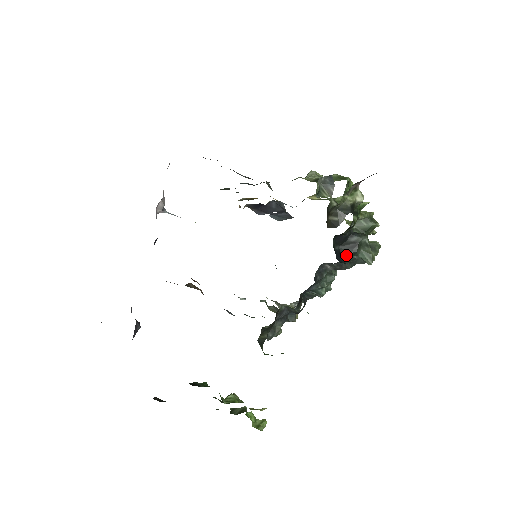
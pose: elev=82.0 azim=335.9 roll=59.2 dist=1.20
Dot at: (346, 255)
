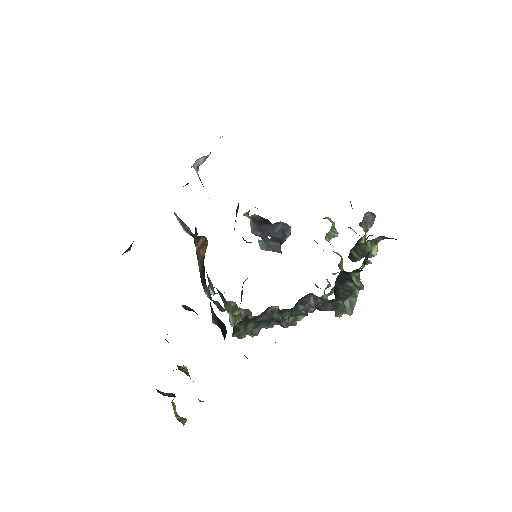
Dot at: (338, 294)
